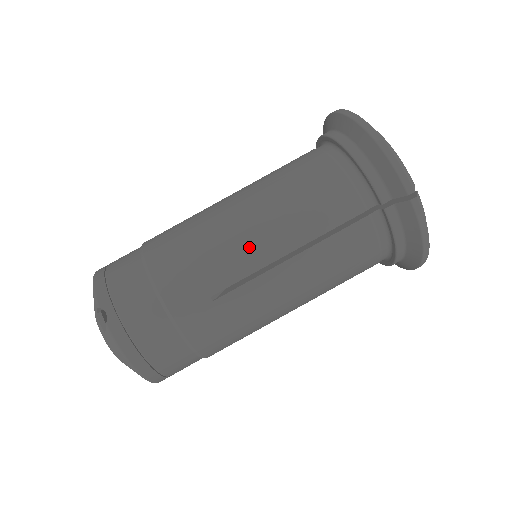
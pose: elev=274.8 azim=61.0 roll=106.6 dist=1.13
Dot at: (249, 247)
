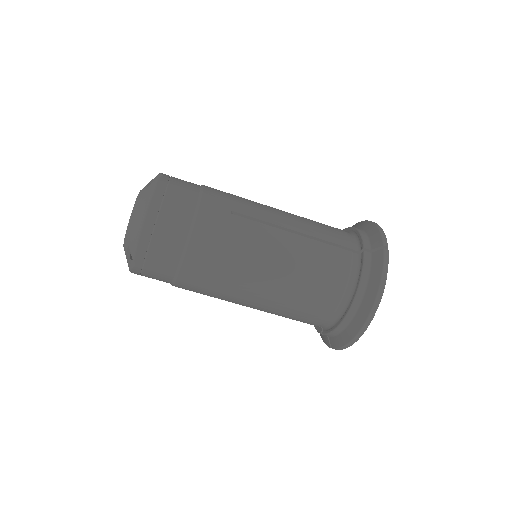
Dot at: (244, 302)
